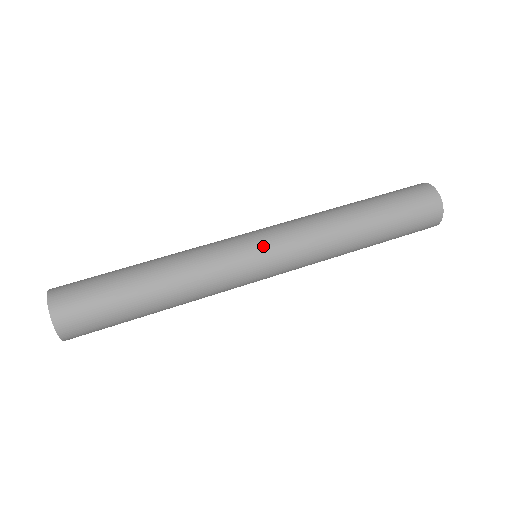
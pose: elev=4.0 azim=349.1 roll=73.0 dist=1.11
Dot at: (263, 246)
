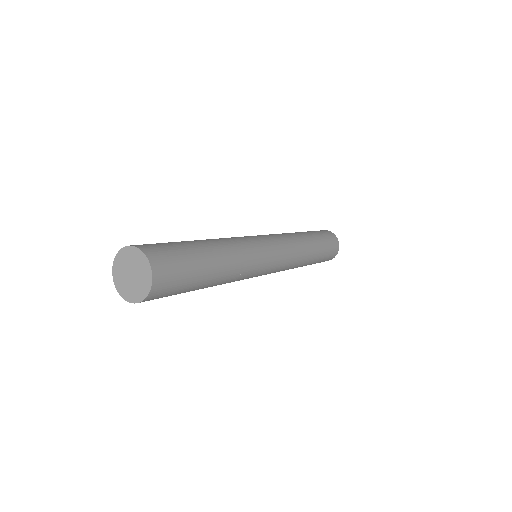
Dot at: (270, 241)
